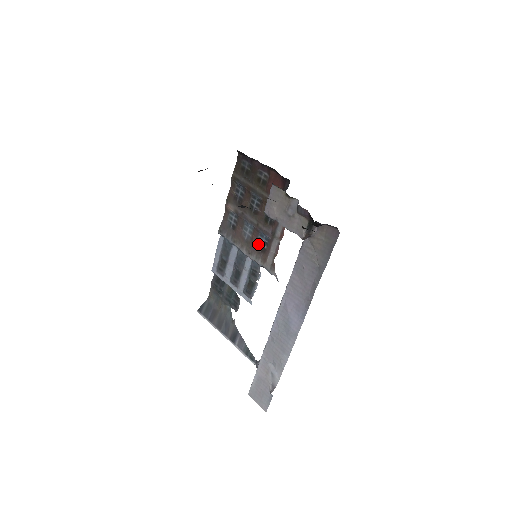
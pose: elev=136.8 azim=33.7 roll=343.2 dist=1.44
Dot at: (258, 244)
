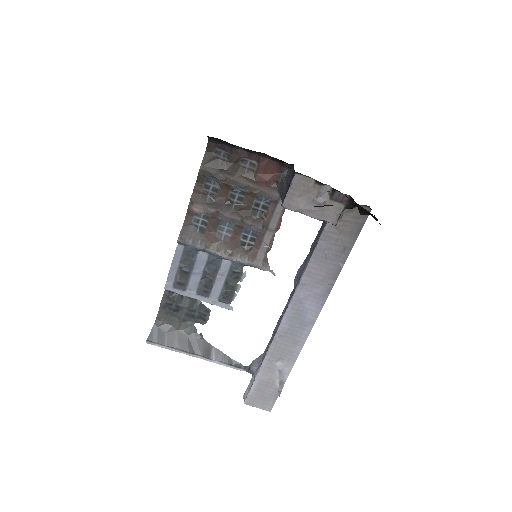
Dot at: (242, 242)
